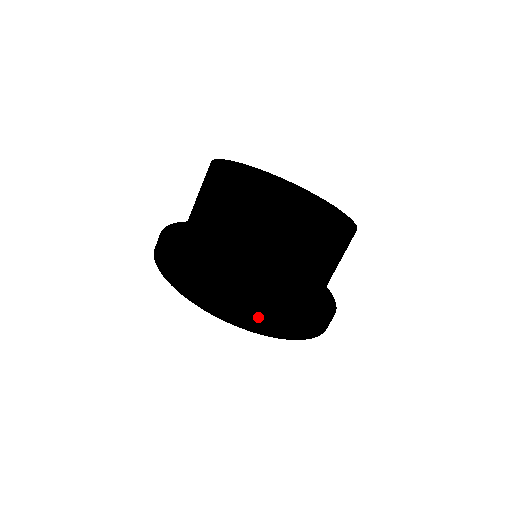
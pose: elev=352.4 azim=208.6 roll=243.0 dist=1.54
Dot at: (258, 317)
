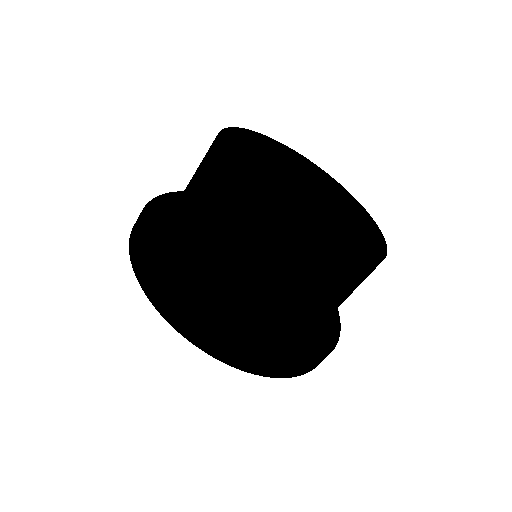
Dot at: (200, 327)
